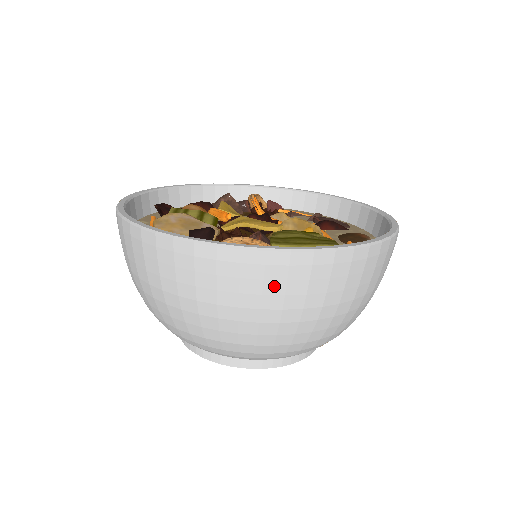
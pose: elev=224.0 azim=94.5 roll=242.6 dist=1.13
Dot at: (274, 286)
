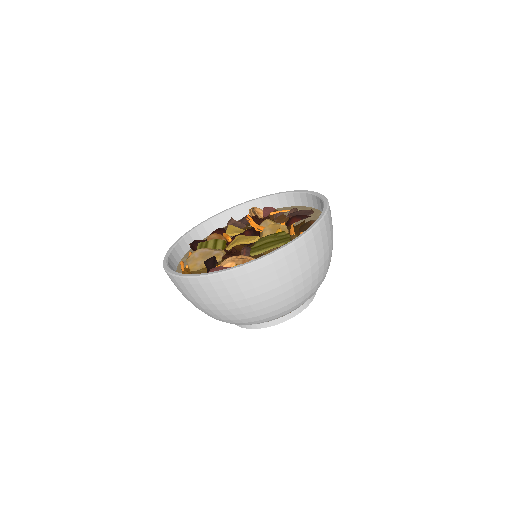
Dot at: (246, 286)
